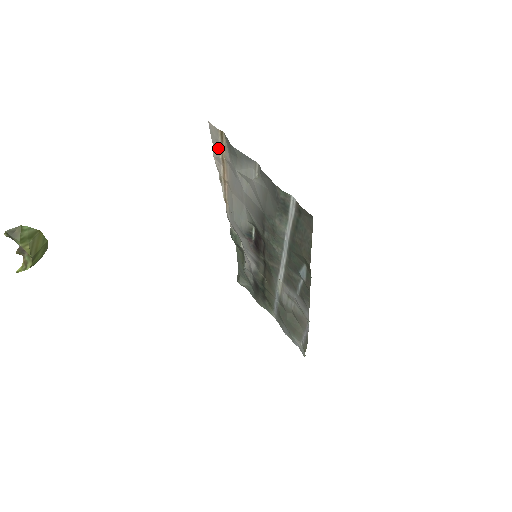
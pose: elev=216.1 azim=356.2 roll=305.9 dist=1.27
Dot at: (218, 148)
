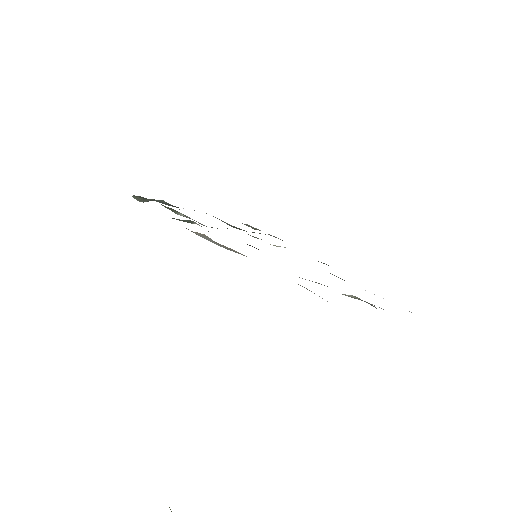
Dot at: occluded
